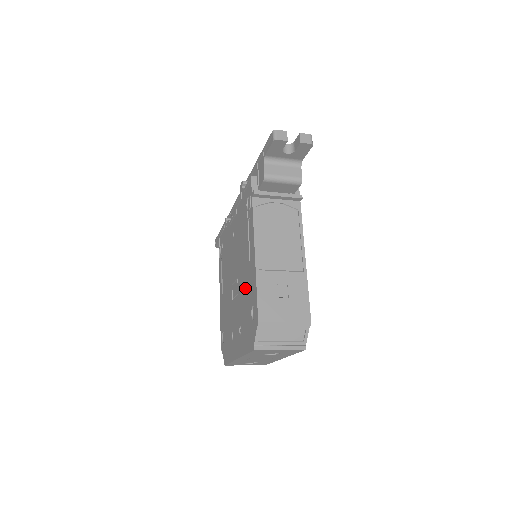
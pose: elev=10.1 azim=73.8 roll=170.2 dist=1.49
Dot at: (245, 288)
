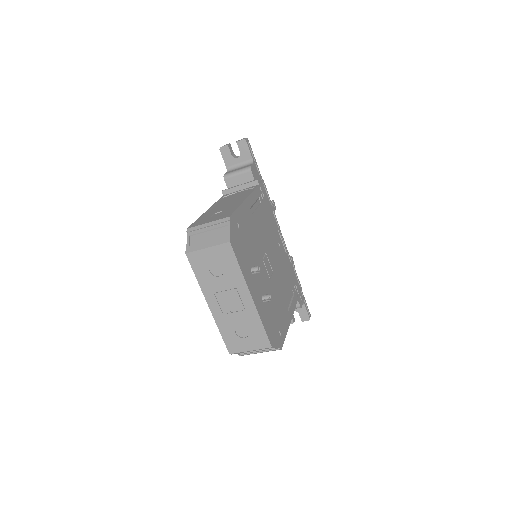
Dot at: occluded
